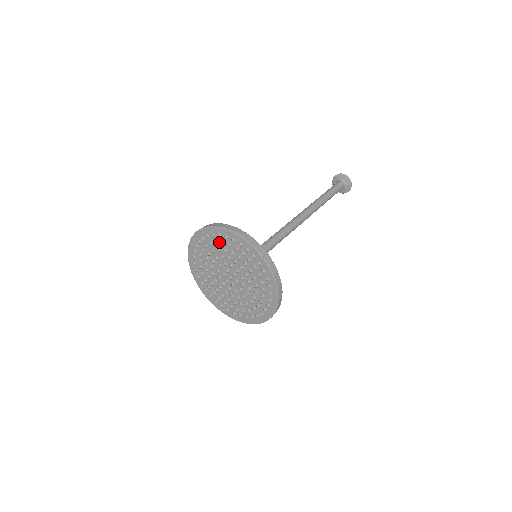
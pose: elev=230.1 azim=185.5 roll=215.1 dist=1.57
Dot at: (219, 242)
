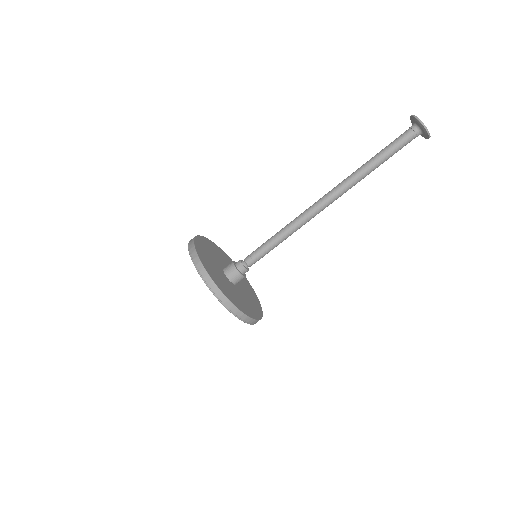
Dot at: occluded
